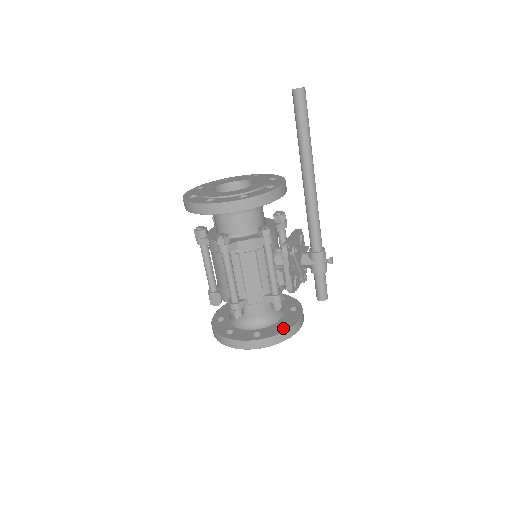
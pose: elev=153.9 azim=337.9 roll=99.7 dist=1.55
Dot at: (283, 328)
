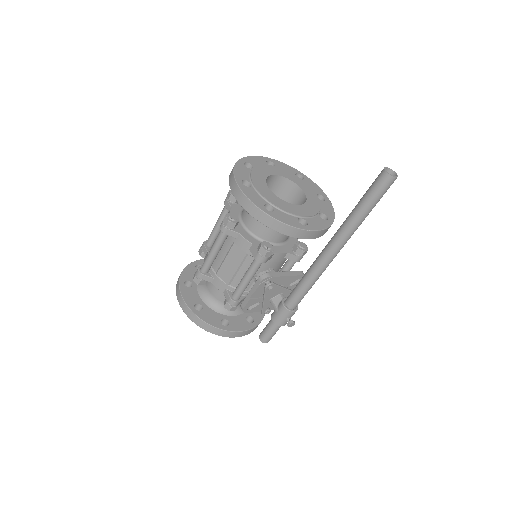
Dot at: (220, 324)
